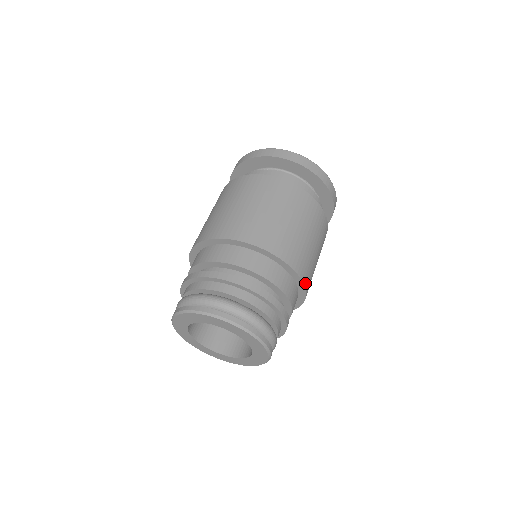
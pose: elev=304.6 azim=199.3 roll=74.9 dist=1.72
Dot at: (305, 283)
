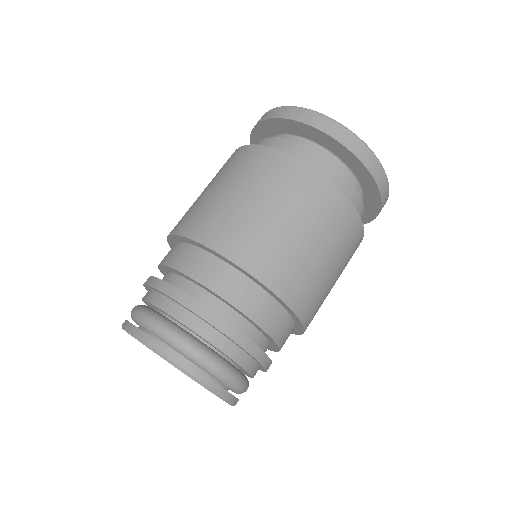
Dot at: (277, 289)
